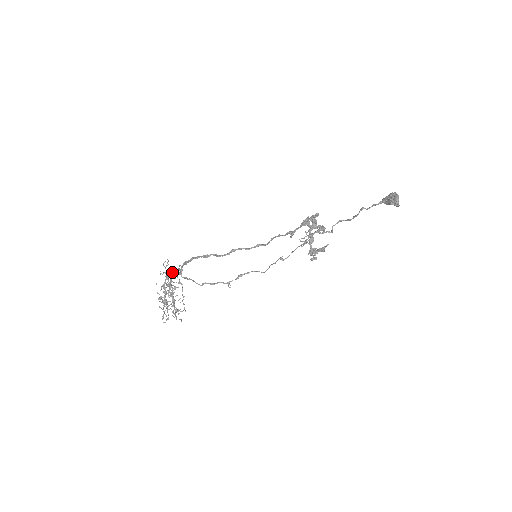
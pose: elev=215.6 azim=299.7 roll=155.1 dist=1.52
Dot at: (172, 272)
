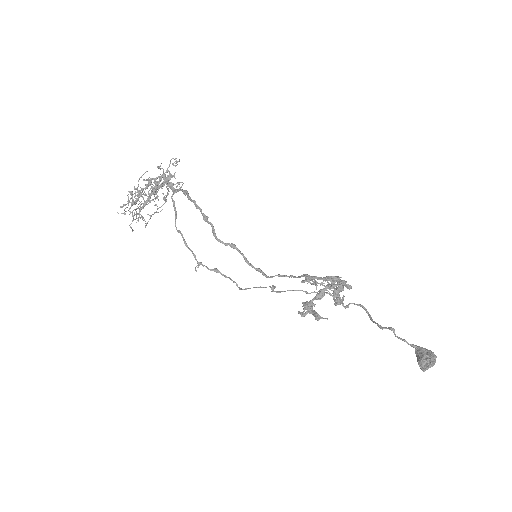
Dot at: (171, 176)
